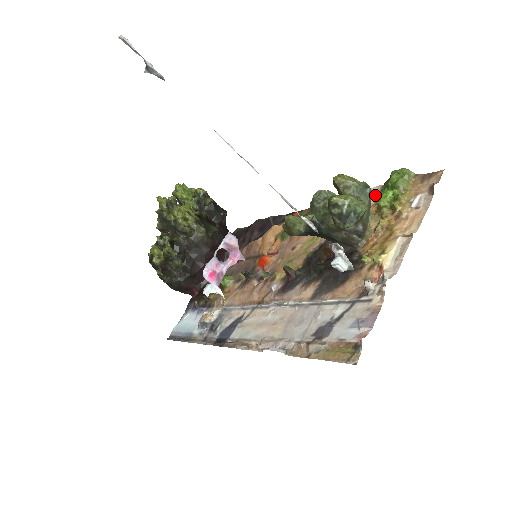
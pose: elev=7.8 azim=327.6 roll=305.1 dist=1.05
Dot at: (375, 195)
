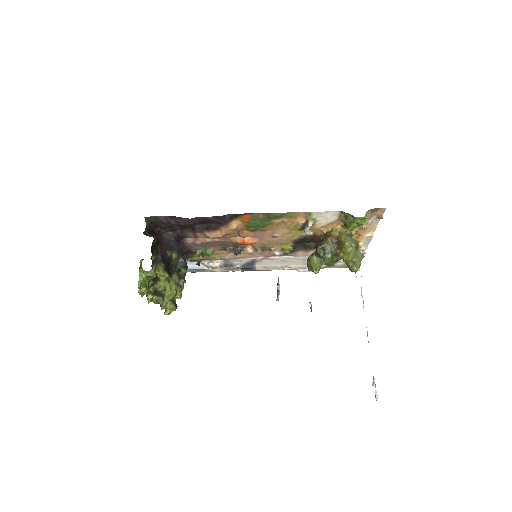
Dot at: (338, 217)
